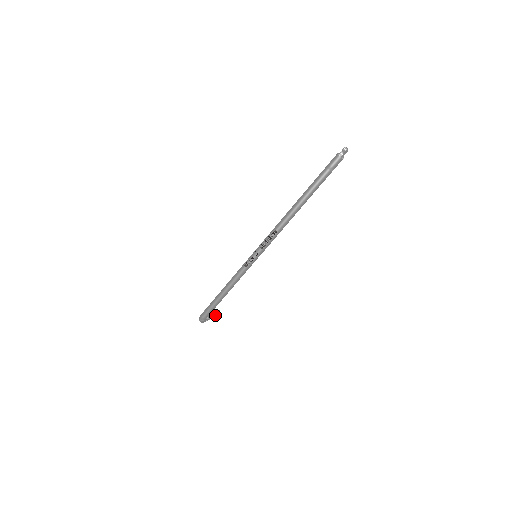
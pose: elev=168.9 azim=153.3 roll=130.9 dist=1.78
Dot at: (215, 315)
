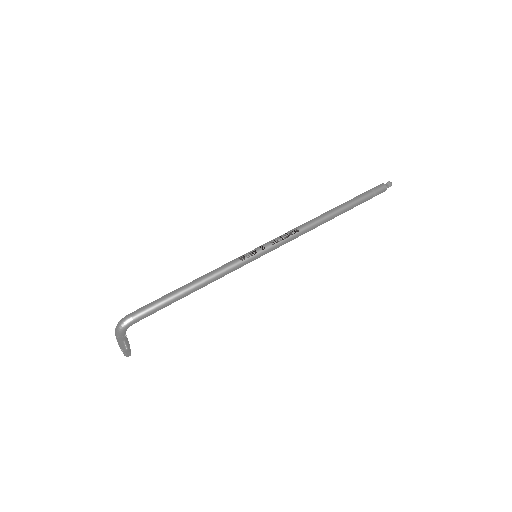
Dot at: (129, 348)
